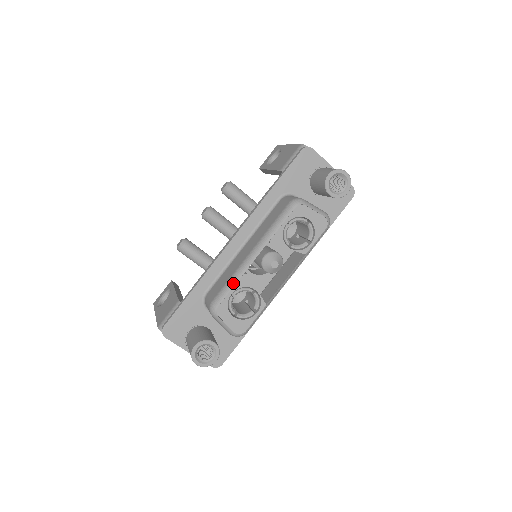
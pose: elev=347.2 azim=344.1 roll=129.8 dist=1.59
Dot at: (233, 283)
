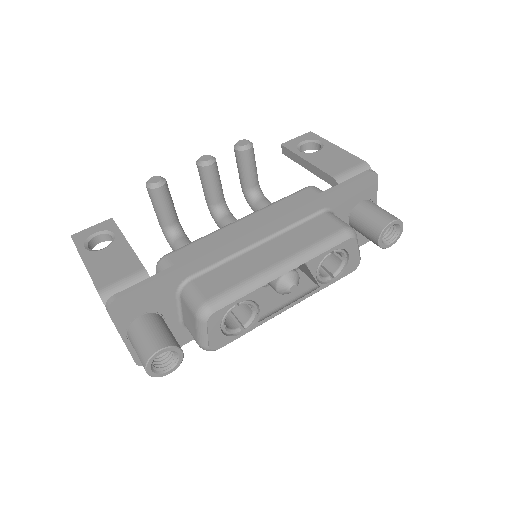
Dot at: (245, 291)
